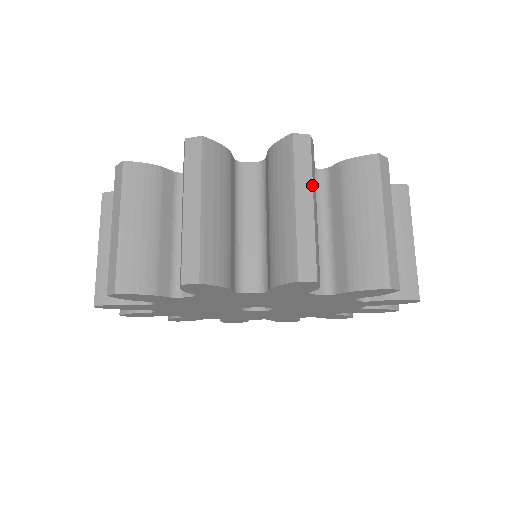
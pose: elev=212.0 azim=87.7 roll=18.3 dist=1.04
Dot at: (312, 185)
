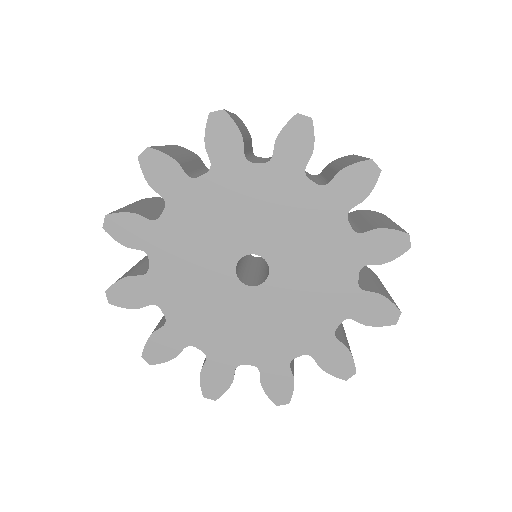
Dot at: occluded
